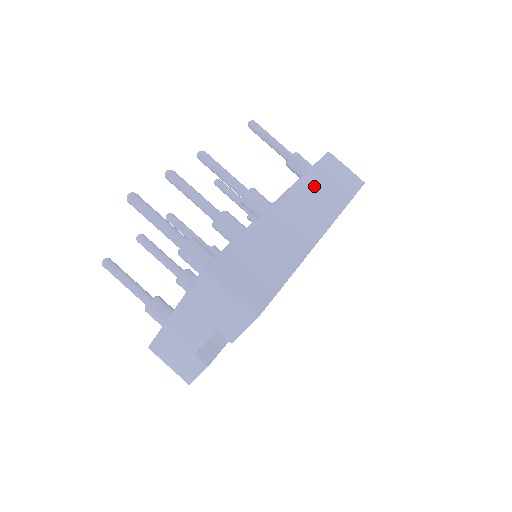
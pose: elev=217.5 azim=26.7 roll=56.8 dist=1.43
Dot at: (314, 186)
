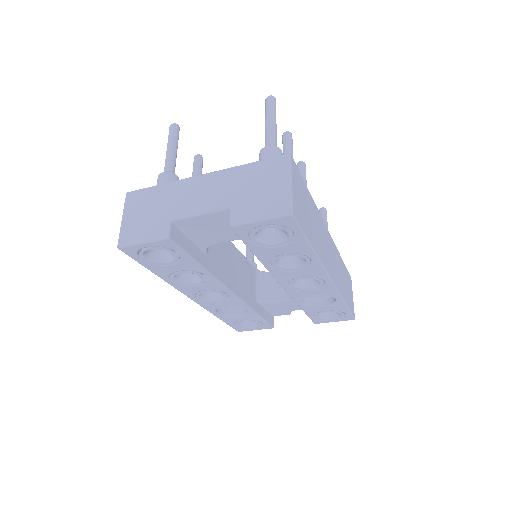
Dot at: (340, 265)
